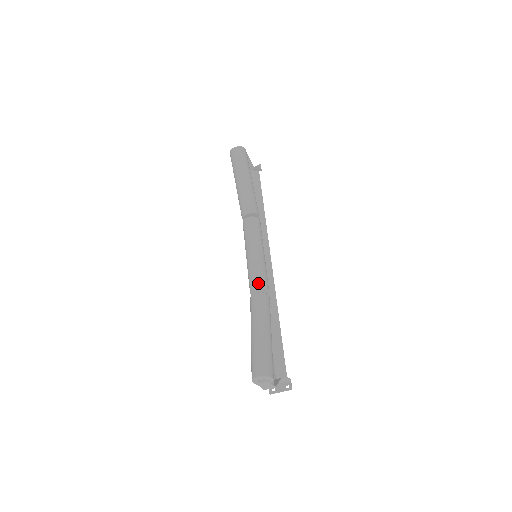
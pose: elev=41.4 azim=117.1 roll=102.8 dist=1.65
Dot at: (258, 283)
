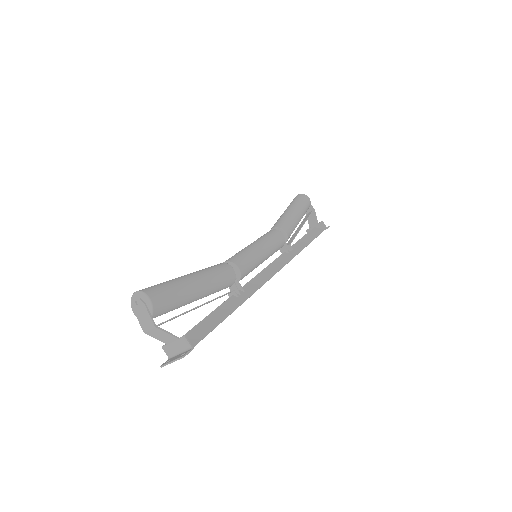
Dot at: (230, 258)
